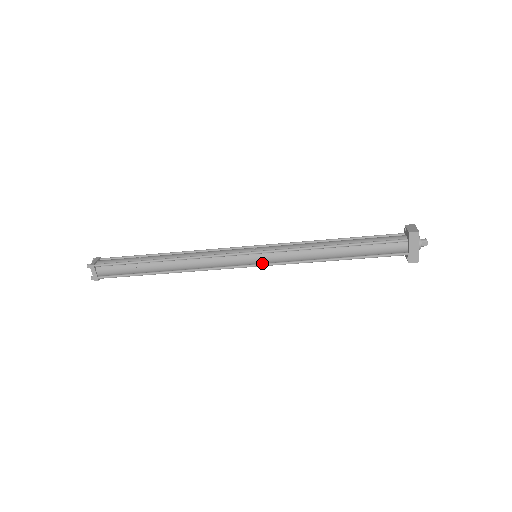
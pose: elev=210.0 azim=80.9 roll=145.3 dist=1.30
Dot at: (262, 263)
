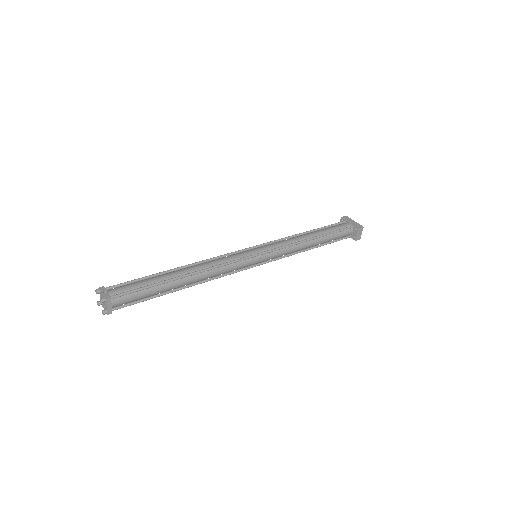
Dot at: occluded
